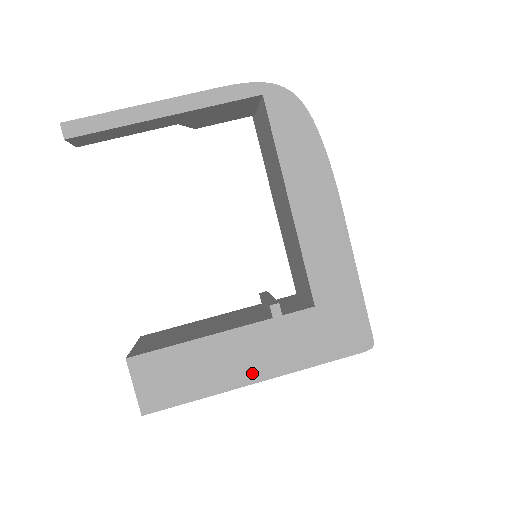
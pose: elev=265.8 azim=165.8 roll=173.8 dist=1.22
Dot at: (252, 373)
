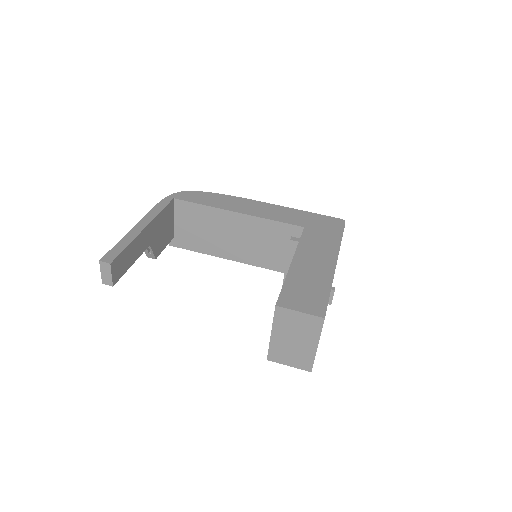
Dot at: (329, 262)
